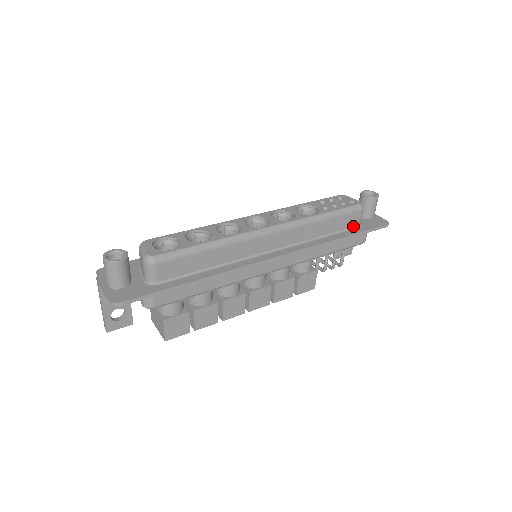
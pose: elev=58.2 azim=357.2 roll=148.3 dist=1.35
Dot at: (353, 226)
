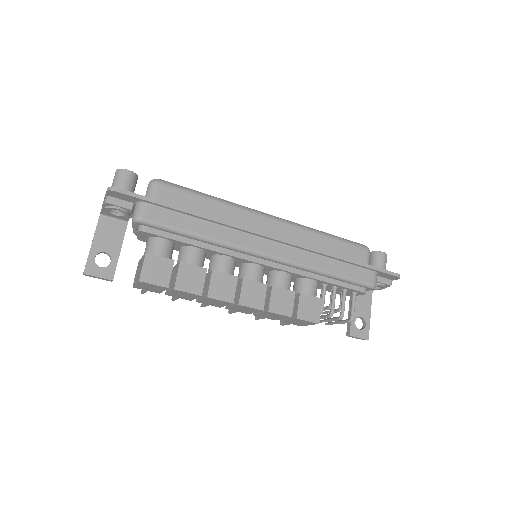
Dot at: occluded
